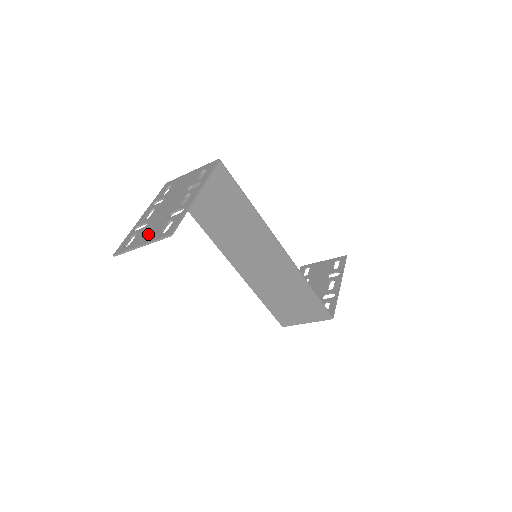
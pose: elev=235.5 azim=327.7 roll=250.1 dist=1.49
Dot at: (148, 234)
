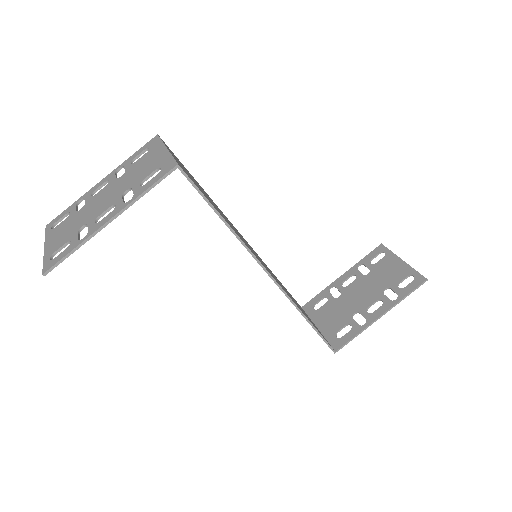
Dot at: (58, 236)
